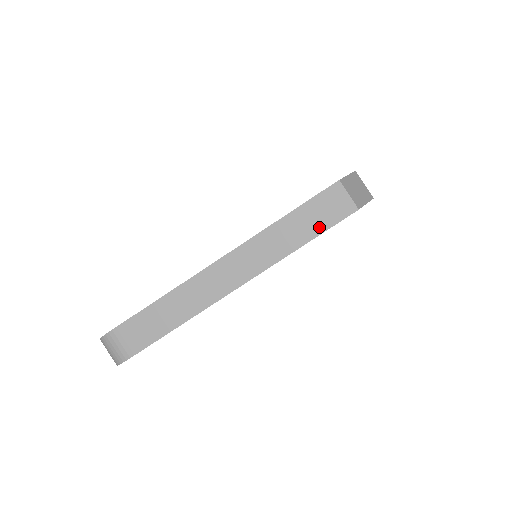
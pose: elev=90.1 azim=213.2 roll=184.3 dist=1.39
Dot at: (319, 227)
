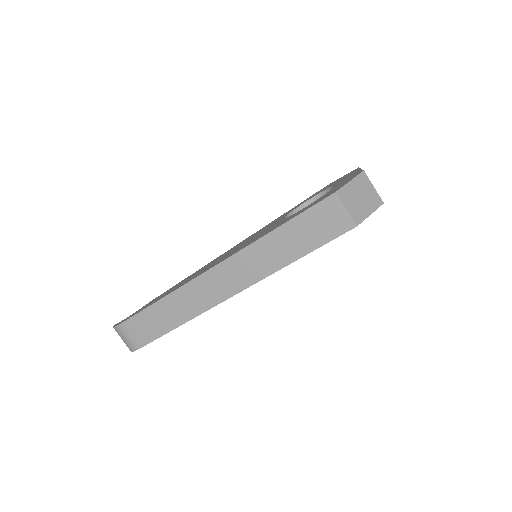
Dot at: (312, 243)
